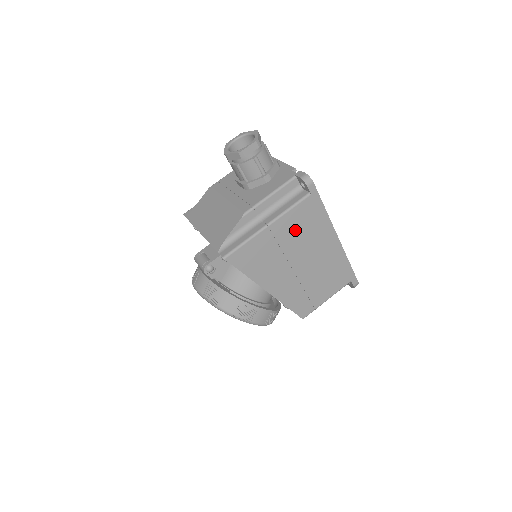
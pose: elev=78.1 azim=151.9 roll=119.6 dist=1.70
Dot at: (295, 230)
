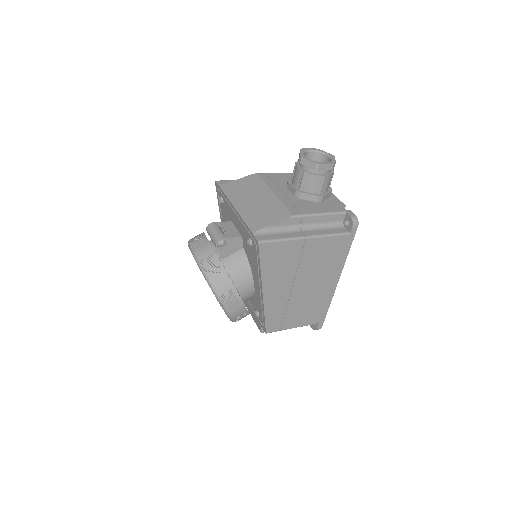
Dot at: (319, 255)
